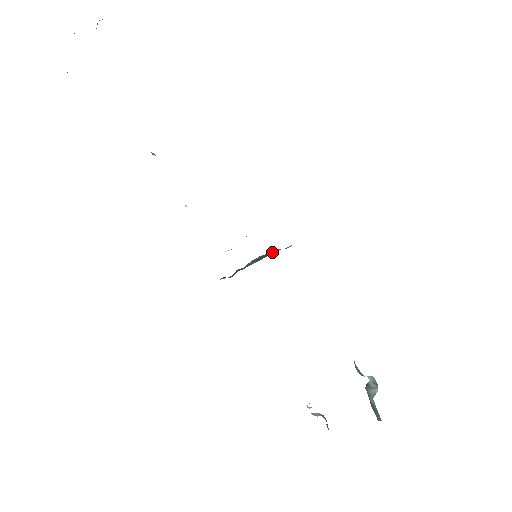
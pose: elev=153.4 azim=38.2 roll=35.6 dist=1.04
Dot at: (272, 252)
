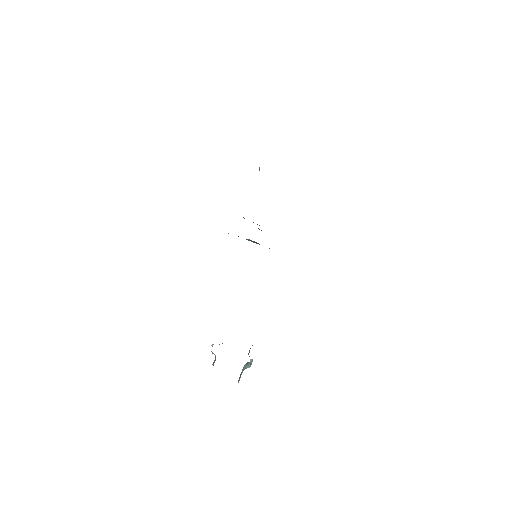
Dot at: occluded
